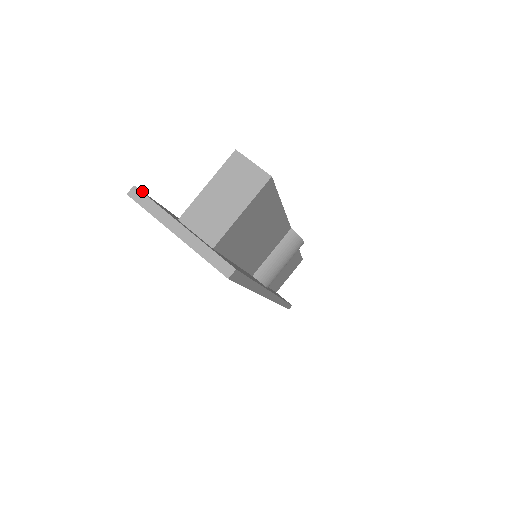
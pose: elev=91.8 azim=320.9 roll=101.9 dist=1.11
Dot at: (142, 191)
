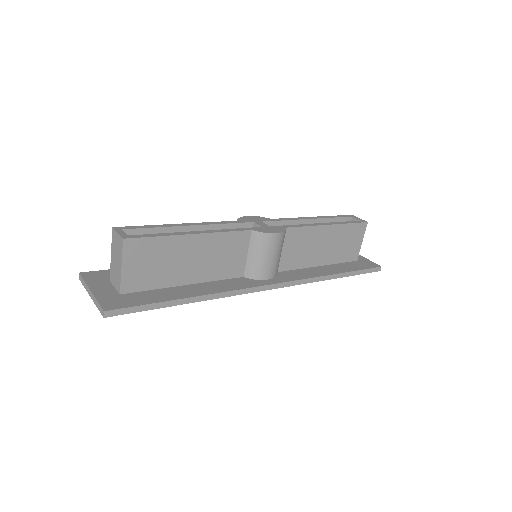
Dot at: (90, 271)
